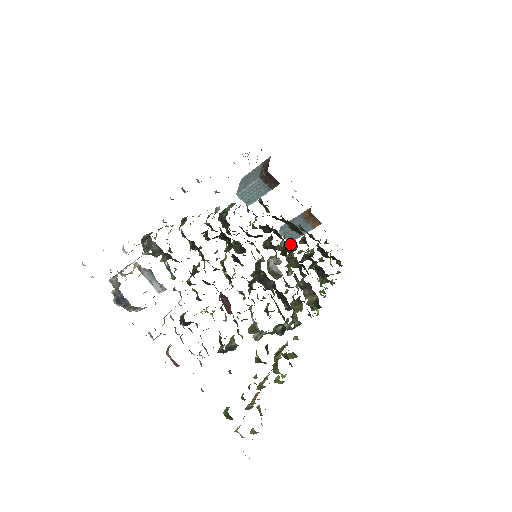
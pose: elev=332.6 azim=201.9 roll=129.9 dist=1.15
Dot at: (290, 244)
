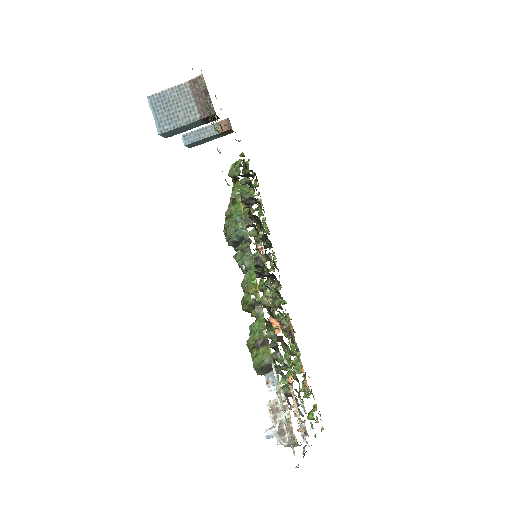
Dot at: (243, 197)
